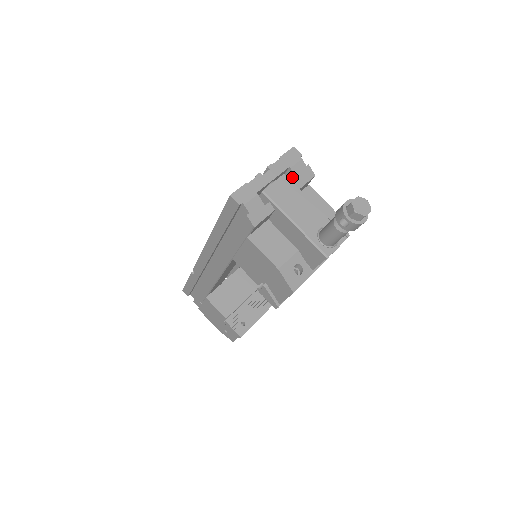
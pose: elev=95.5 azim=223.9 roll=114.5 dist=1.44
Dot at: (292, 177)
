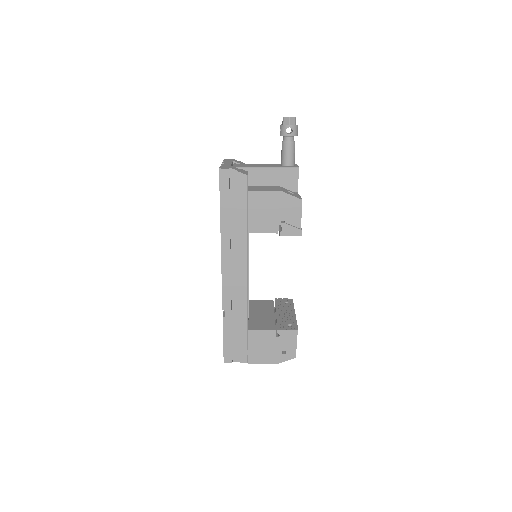
Dot at: occluded
